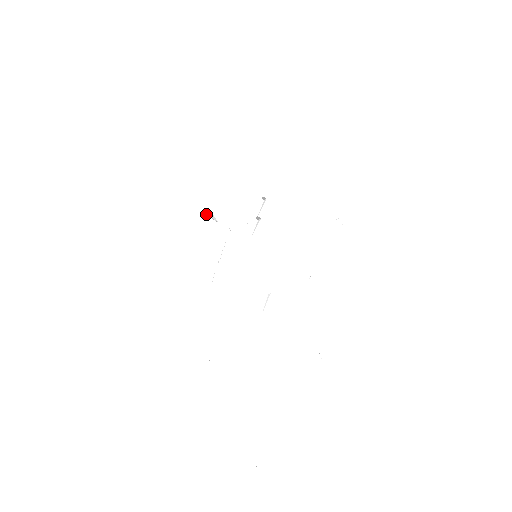
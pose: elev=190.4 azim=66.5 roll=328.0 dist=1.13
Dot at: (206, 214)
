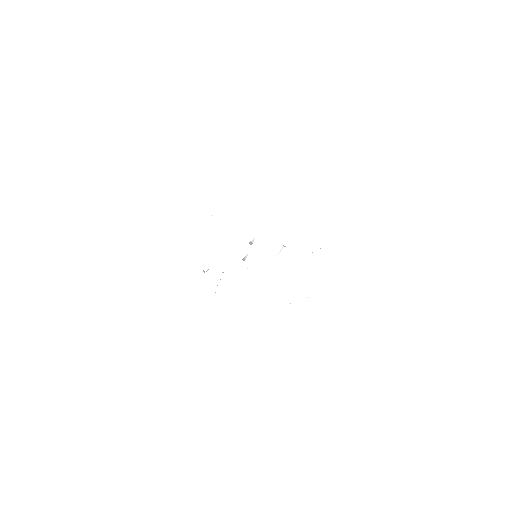
Dot at: (203, 271)
